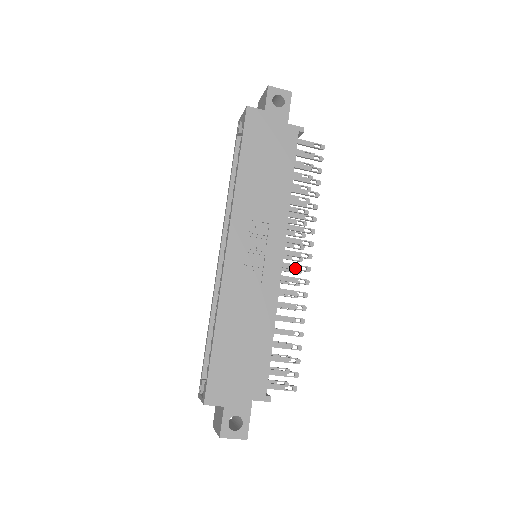
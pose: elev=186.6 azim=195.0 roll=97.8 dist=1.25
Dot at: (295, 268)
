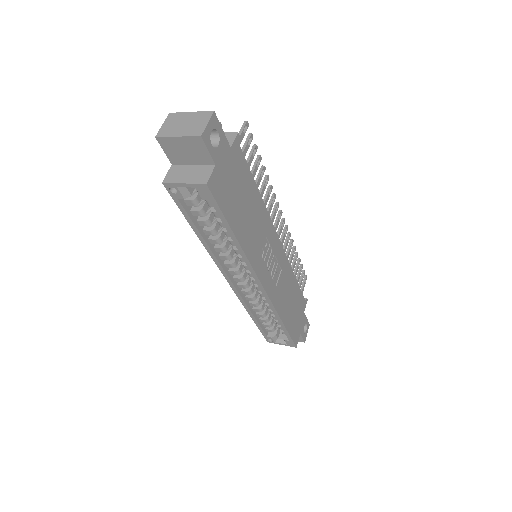
Dot at: (281, 232)
